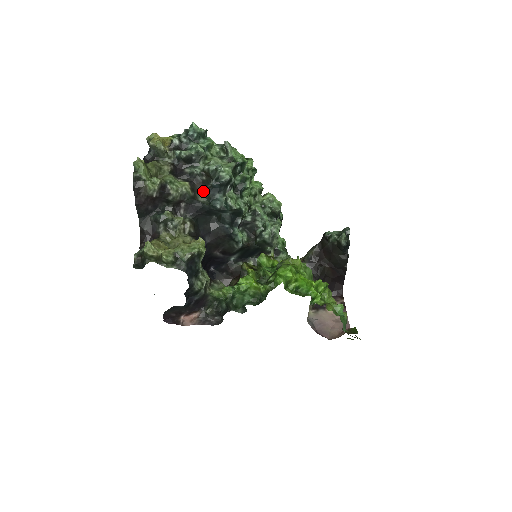
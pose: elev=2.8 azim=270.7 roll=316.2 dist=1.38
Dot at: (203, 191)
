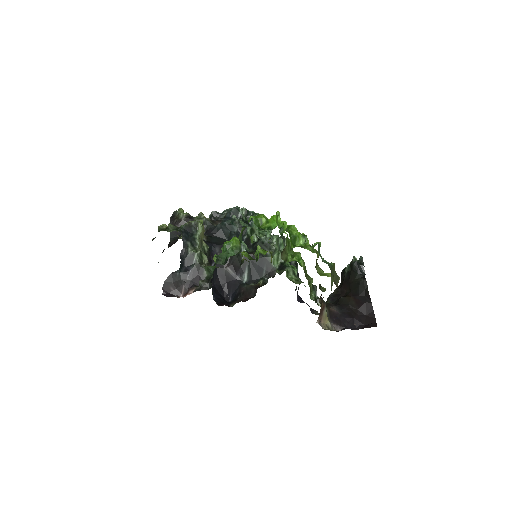
Dot at: occluded
